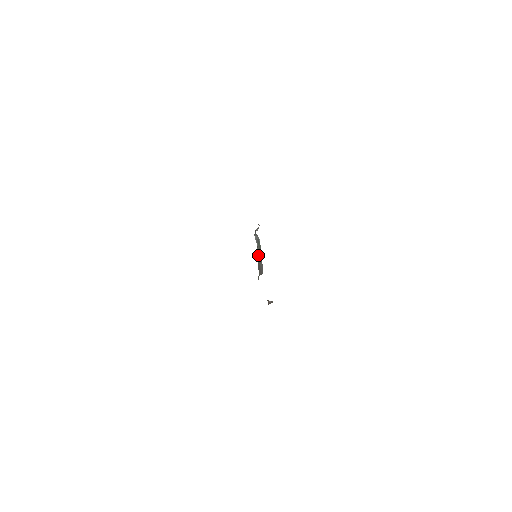
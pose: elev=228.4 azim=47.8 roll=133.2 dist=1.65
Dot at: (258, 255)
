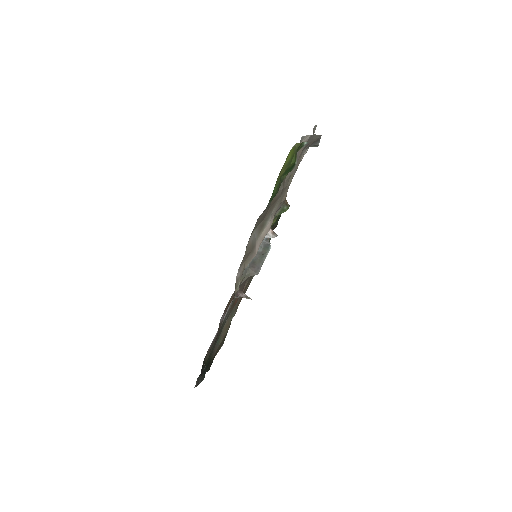
Dot at: (259, 256)
